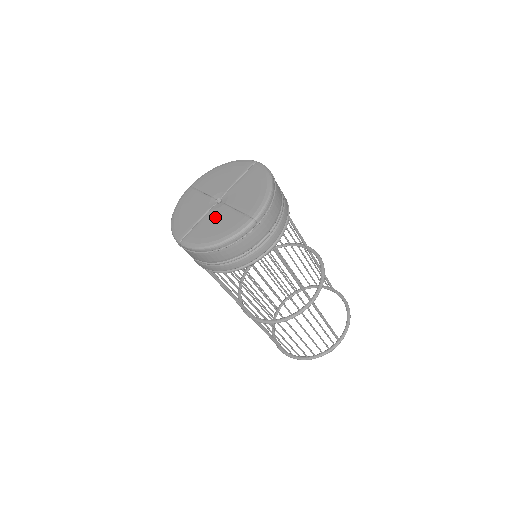
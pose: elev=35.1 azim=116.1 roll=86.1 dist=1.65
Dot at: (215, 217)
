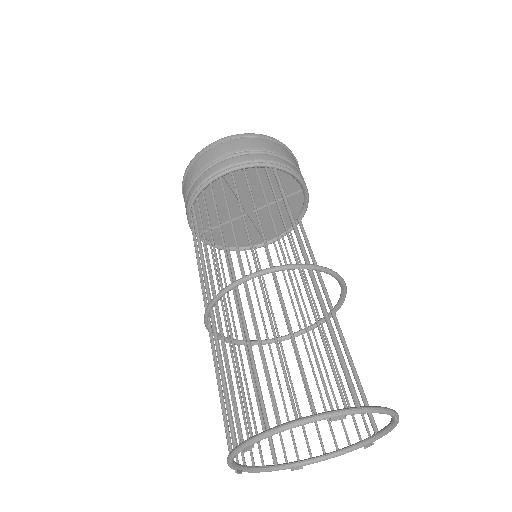
Dot at: occluded
